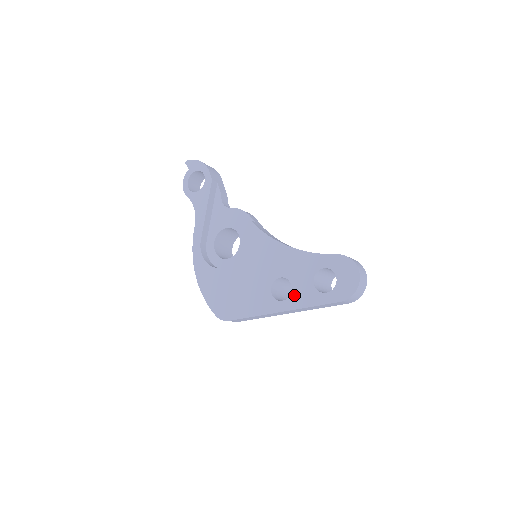
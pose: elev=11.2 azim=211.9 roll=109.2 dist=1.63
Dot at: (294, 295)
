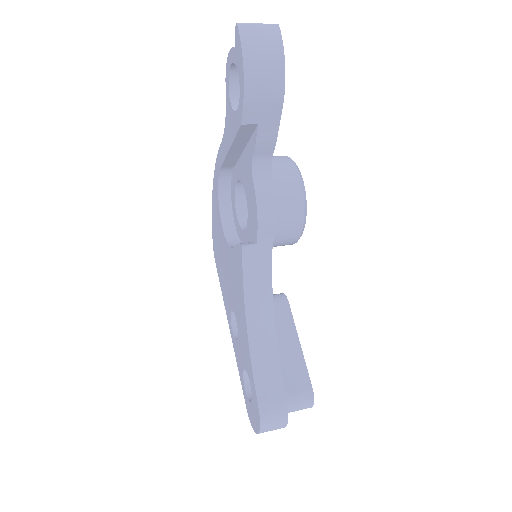
Dot at: (236, 345)
